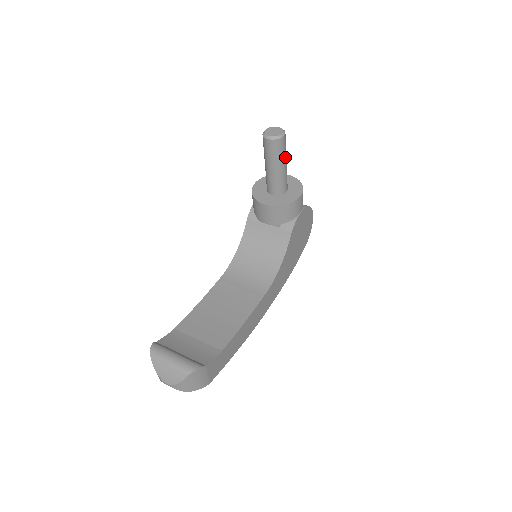
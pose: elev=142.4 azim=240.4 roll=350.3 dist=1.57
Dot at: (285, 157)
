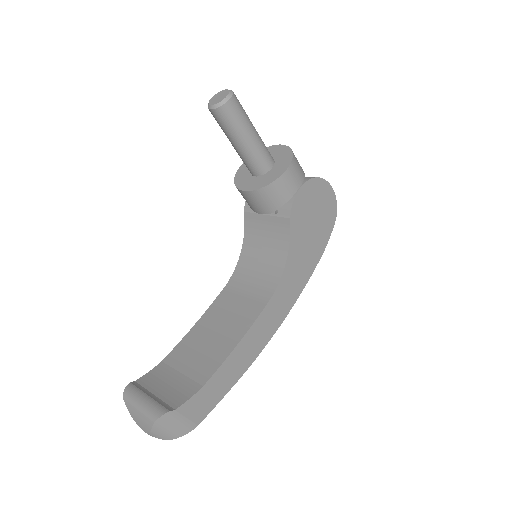
Dot at: (247, 125)
